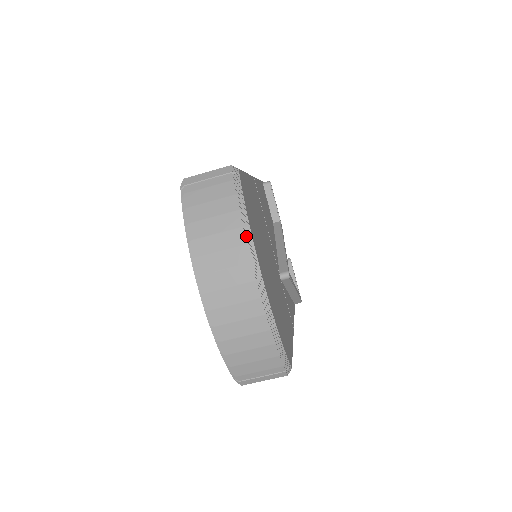
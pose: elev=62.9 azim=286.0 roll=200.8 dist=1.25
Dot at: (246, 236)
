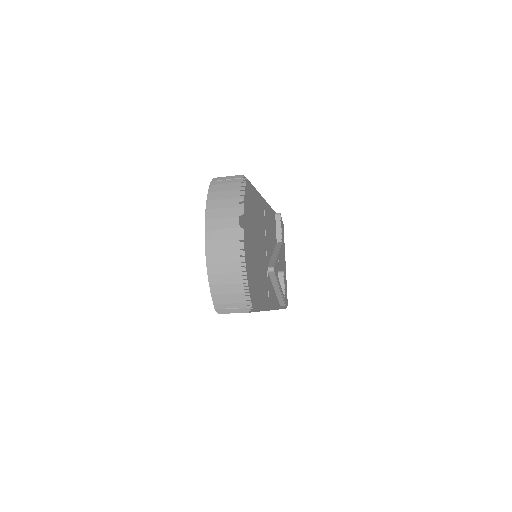
Dot at: (240, 212)
